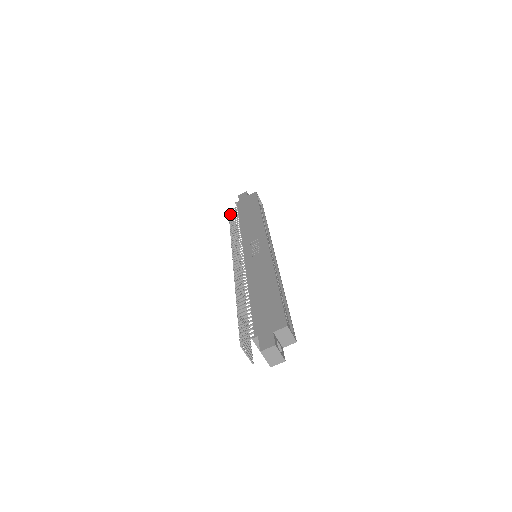
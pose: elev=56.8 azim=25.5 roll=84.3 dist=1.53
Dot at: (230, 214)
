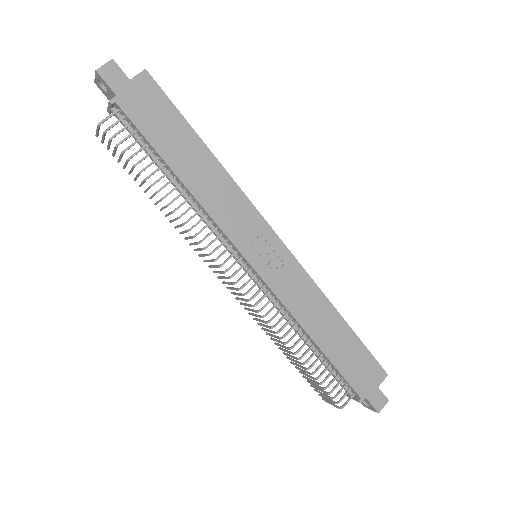
Dot at: (115, 136)
